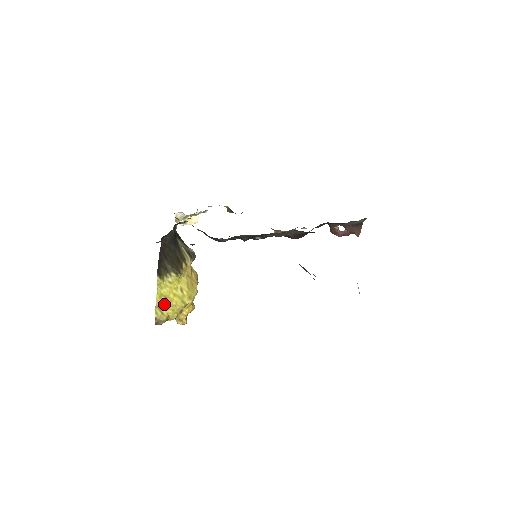
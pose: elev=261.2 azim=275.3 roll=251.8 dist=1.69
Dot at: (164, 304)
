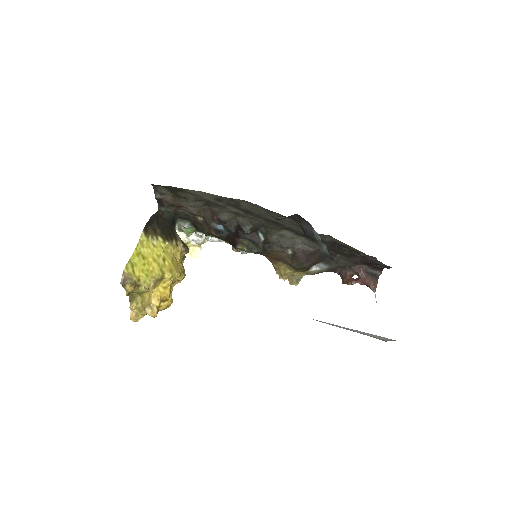
Dot at: (139, 263)
